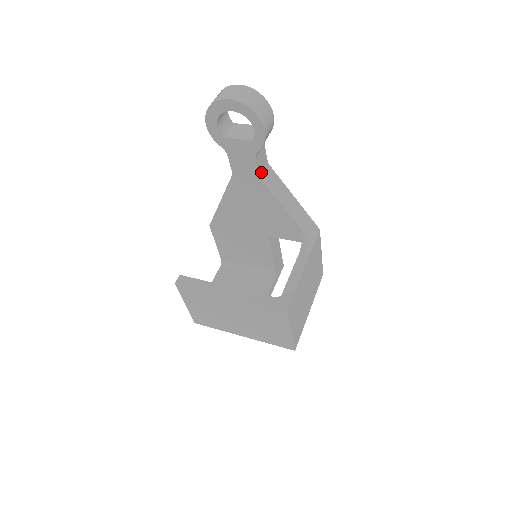
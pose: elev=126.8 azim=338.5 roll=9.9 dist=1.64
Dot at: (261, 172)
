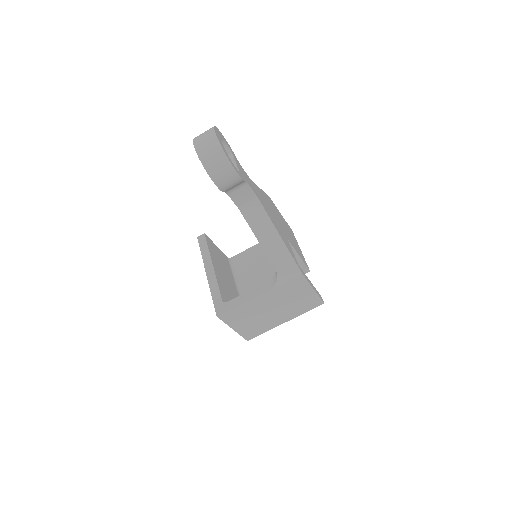
Dot at: (242, 204)
